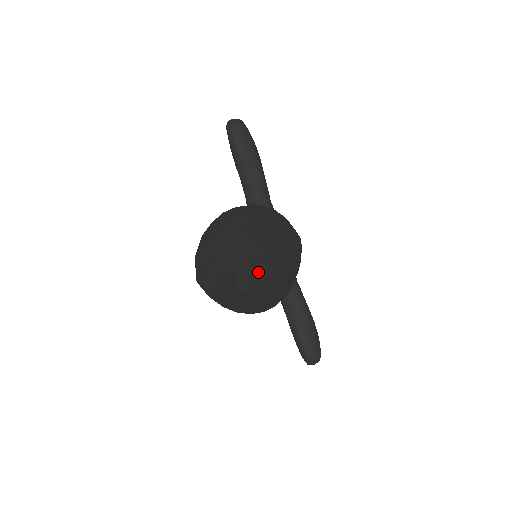
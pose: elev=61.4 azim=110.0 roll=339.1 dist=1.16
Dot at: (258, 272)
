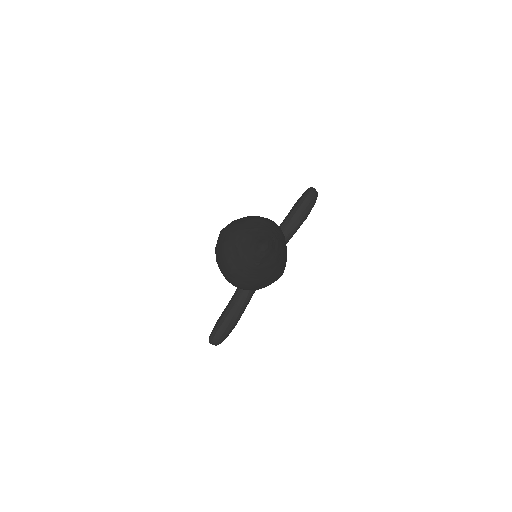
Dot at: (271, 252)
